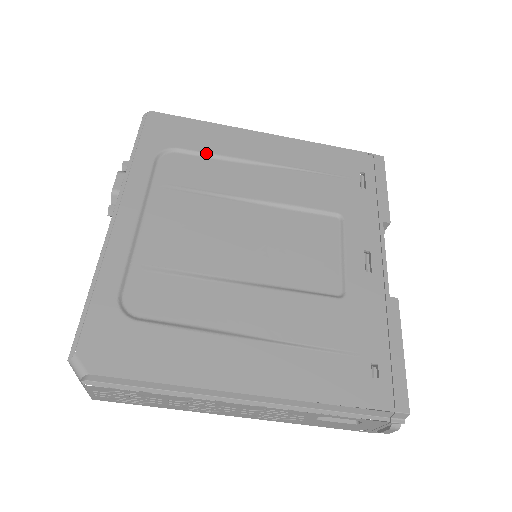
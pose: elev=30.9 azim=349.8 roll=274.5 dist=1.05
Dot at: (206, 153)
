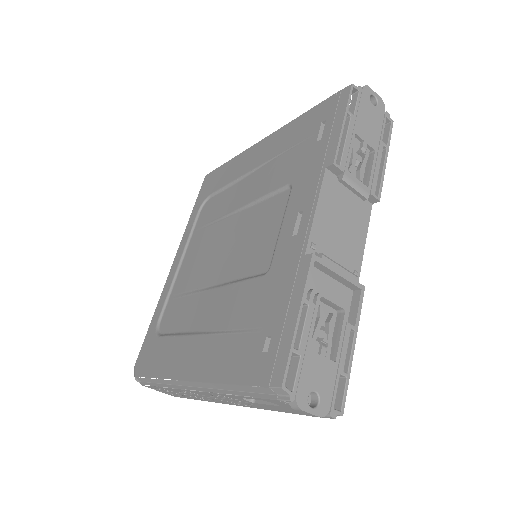
Dot at: (223, 187)
